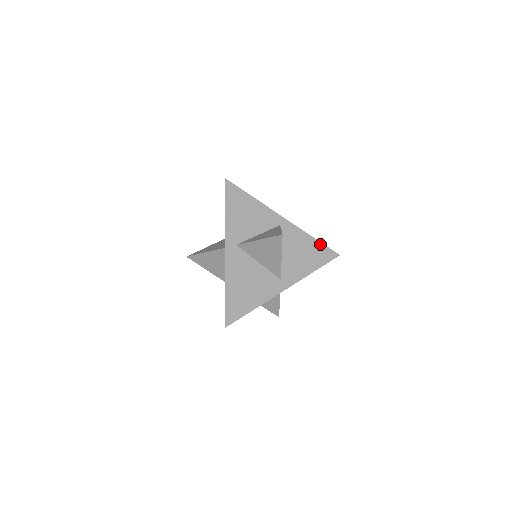
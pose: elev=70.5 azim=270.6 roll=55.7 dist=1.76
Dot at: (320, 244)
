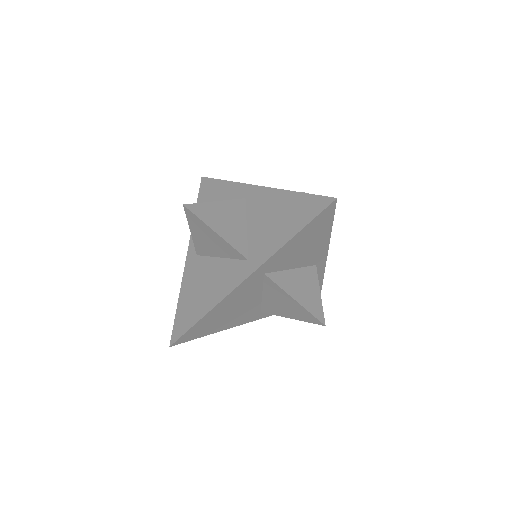
Dot at: (320, 289)
